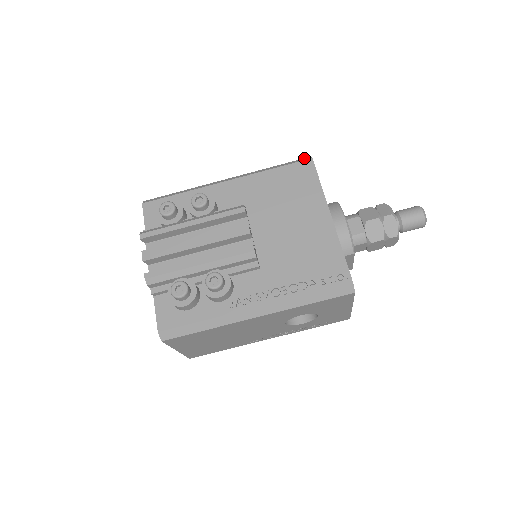
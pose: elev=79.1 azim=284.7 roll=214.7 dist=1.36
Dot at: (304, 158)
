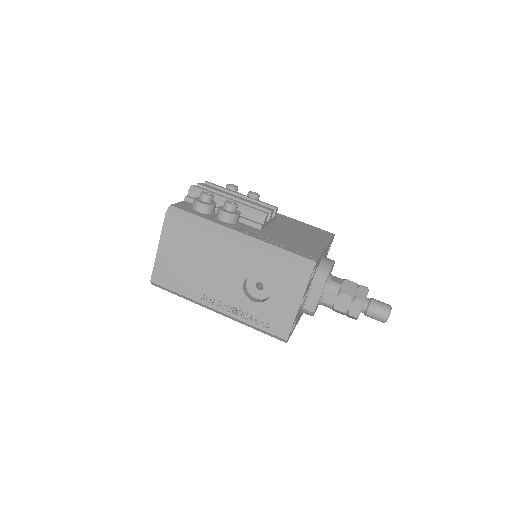
Dot at: occluded
